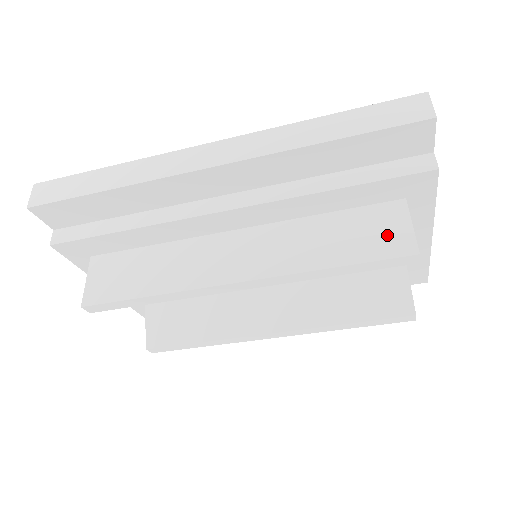
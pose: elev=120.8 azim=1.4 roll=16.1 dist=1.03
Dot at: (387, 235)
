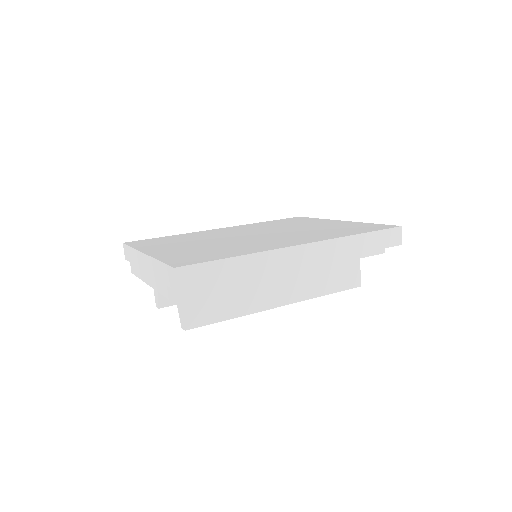
Dot at: (351, 276)
